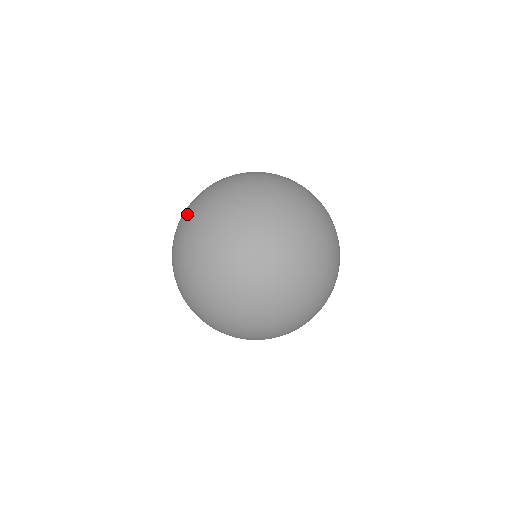
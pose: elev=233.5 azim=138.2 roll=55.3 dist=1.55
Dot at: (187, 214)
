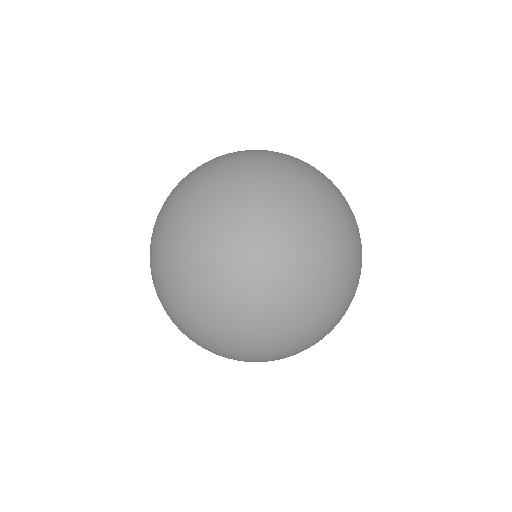
Dot at: occluded
